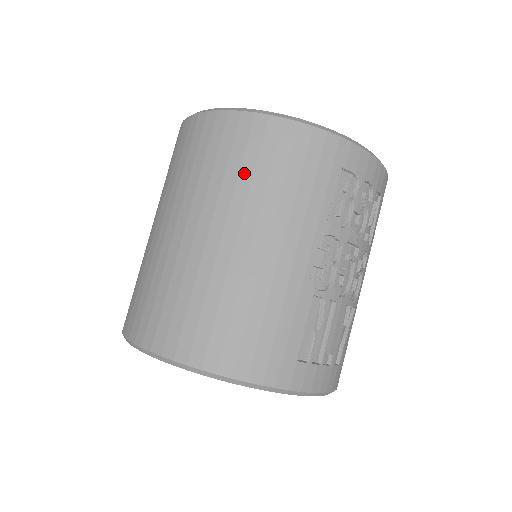
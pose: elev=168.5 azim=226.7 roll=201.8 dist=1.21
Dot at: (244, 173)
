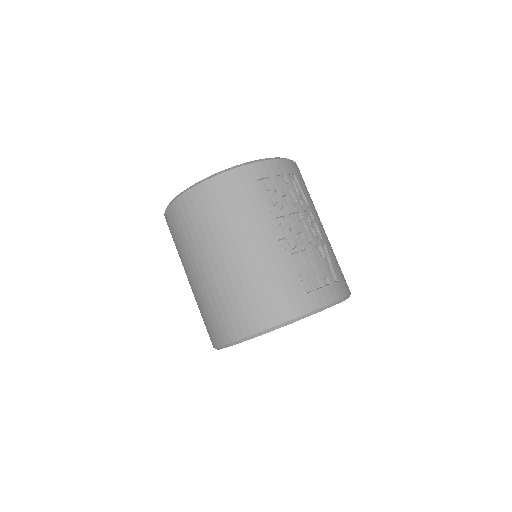
Dot at: (211, 220)
